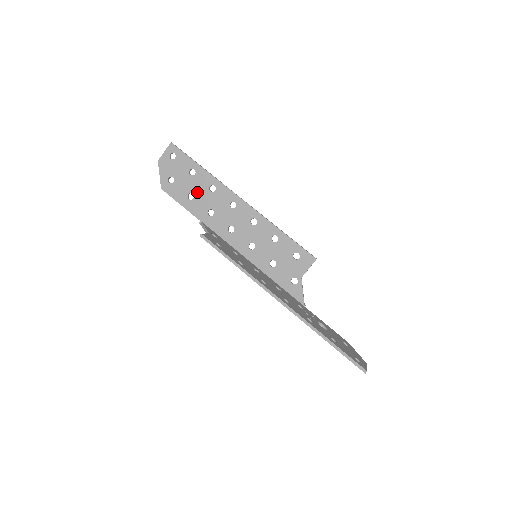
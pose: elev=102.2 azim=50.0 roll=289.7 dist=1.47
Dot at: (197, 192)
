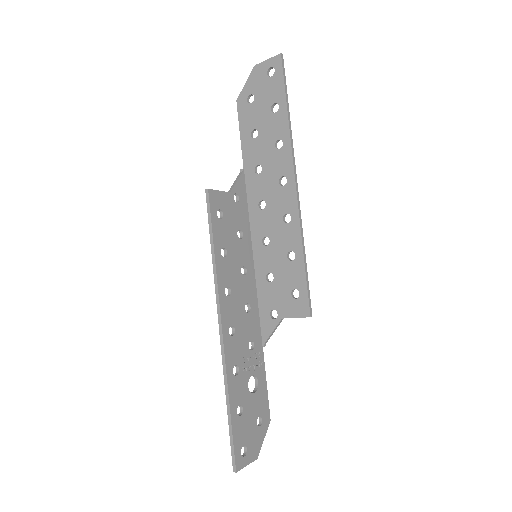
Dot at: (263, 135)
